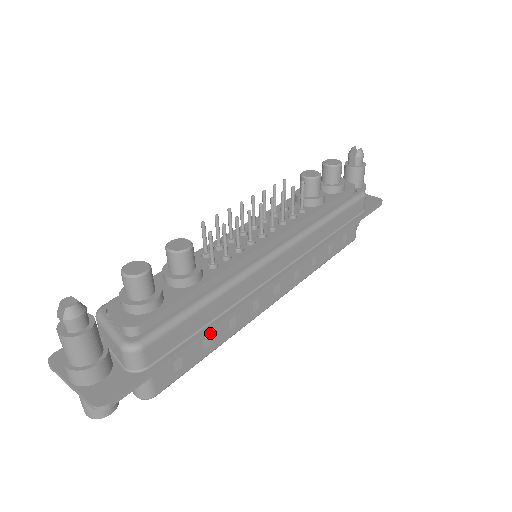
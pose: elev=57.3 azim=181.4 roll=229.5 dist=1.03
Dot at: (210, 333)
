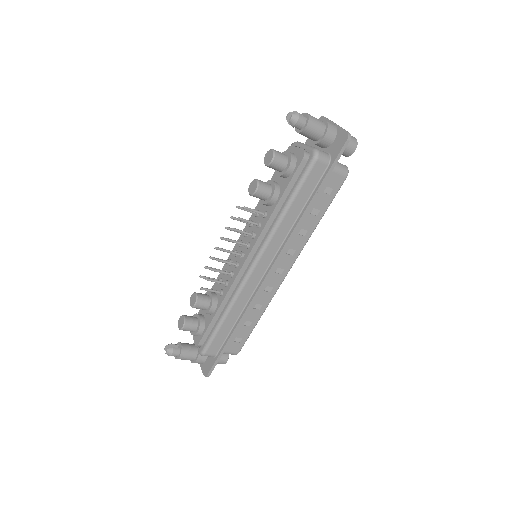
Dot at: (245, 320)
